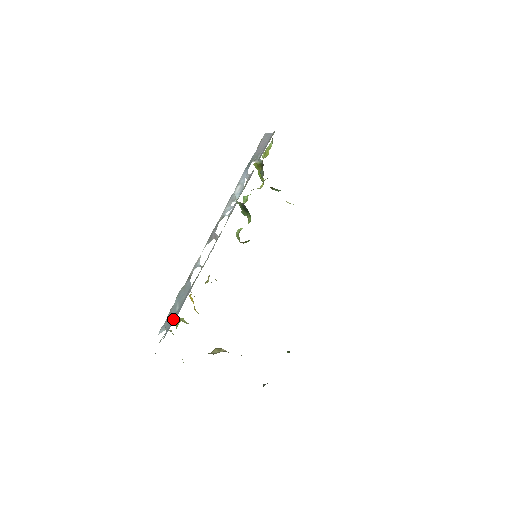
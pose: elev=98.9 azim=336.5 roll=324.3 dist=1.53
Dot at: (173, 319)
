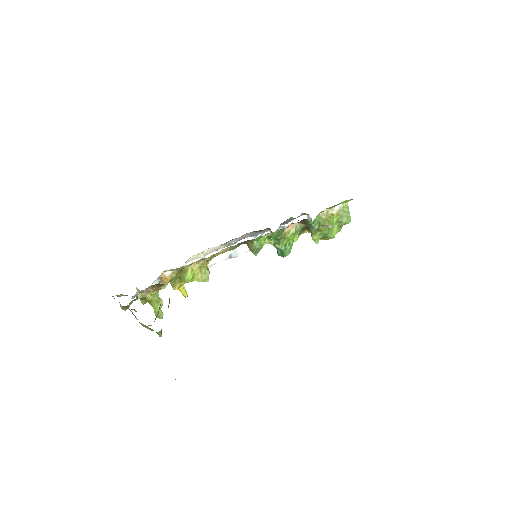
Dot at: occluded
